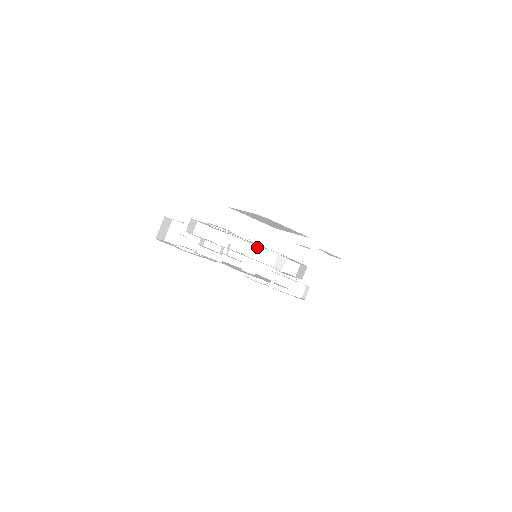
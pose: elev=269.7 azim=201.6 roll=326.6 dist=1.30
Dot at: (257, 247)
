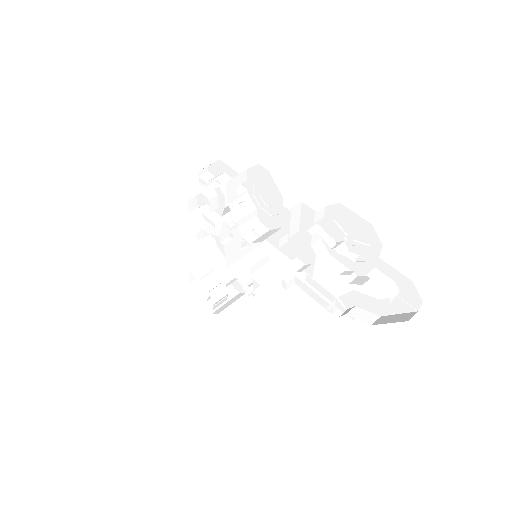
Dot at: (387, 277)
